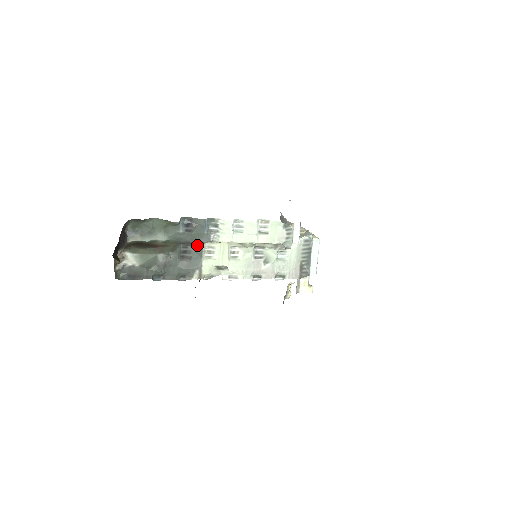
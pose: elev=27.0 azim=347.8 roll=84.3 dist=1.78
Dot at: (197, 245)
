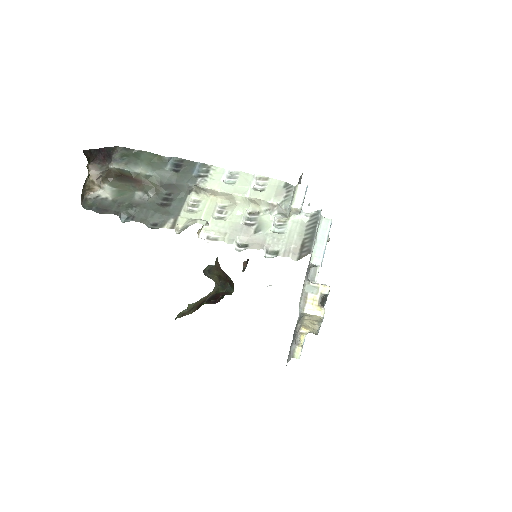
Dot at: (181, 191)
